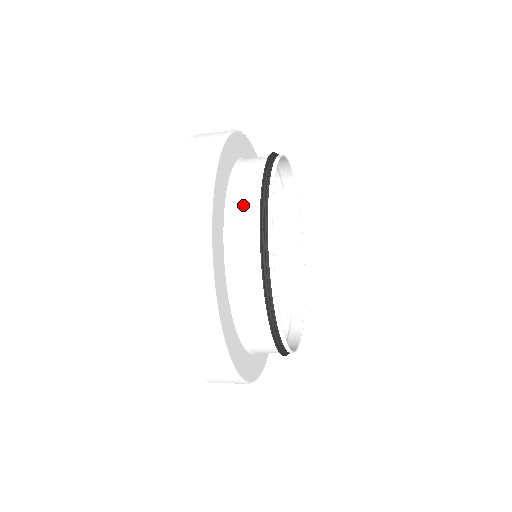
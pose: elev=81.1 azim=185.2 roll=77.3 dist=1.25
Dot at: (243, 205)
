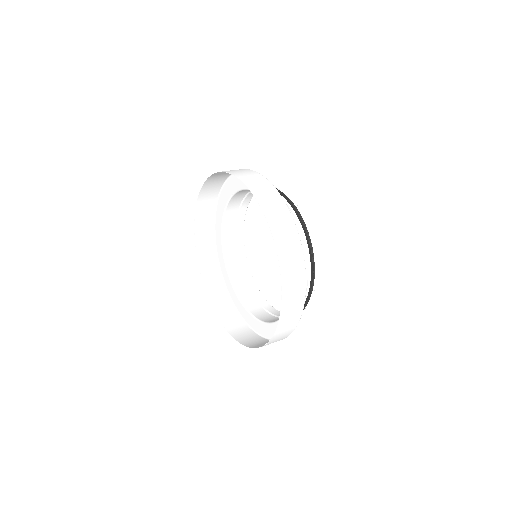
Dot at: occluded
